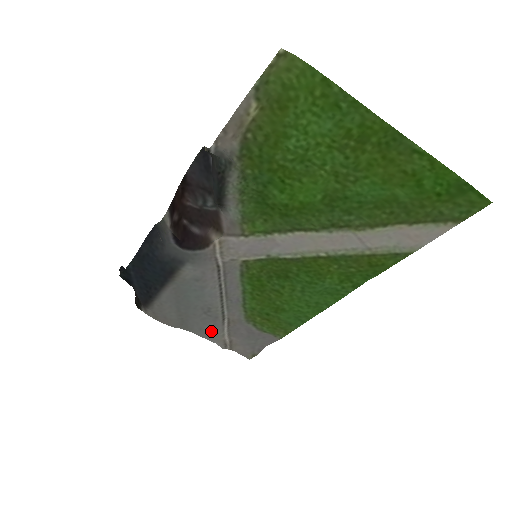
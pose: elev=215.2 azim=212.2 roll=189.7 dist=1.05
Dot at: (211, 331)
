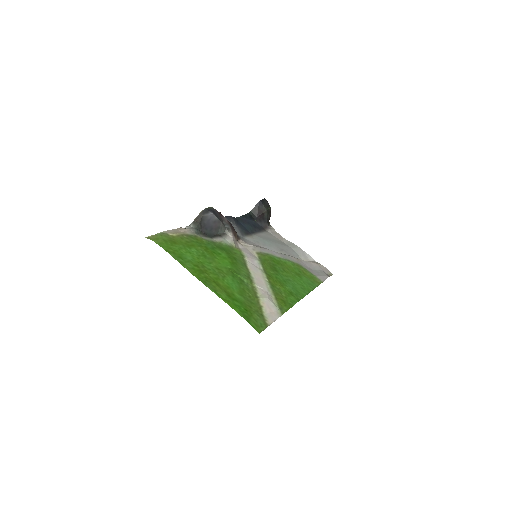
Dot at: (297, 255)
